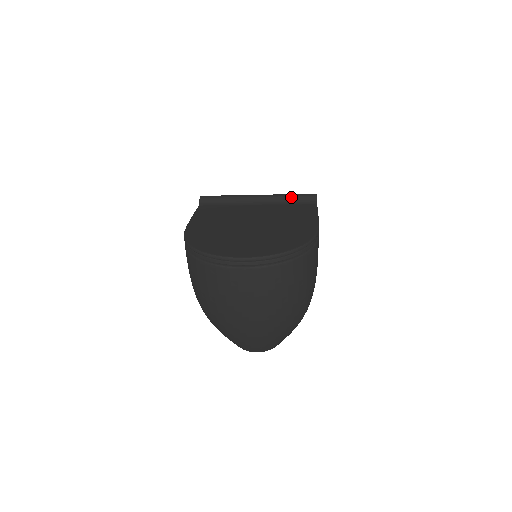
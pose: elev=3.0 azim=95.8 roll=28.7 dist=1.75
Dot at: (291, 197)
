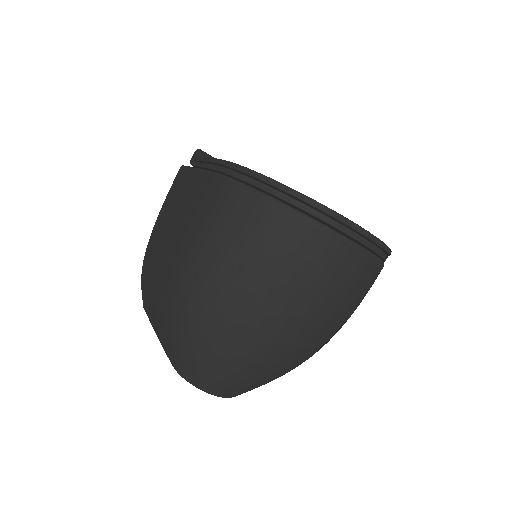
Dot at: occluded
